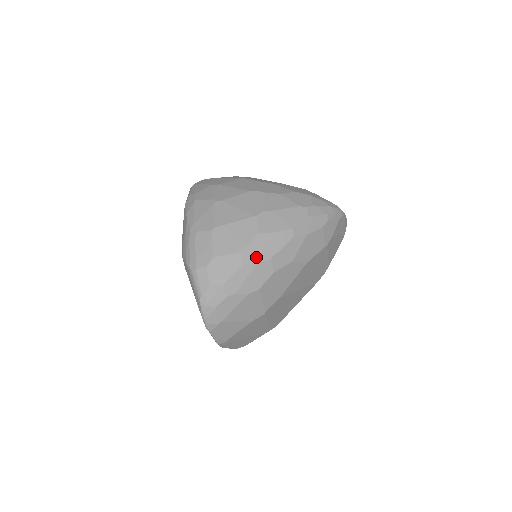
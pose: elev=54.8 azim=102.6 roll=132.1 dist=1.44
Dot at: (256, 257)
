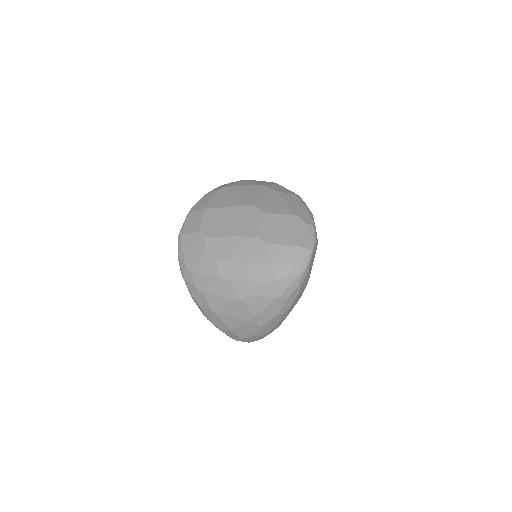
Dot at: (267, 331)
